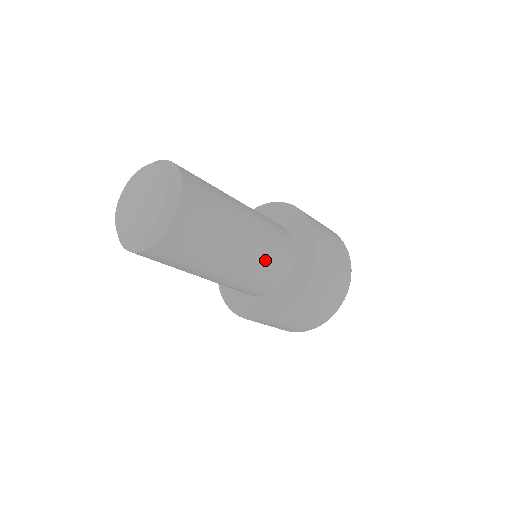
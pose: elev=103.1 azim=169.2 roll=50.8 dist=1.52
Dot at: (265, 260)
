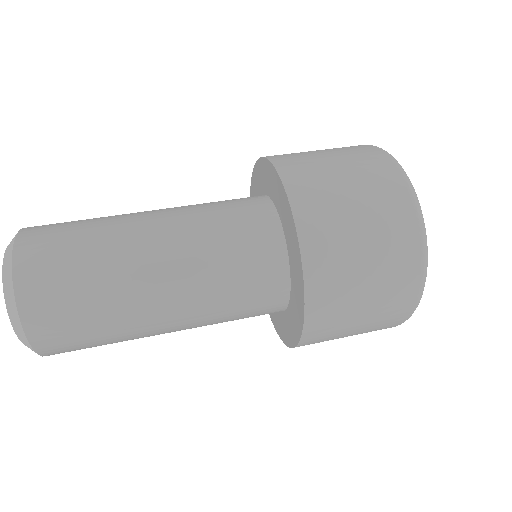
Dot at: (227, 307)
